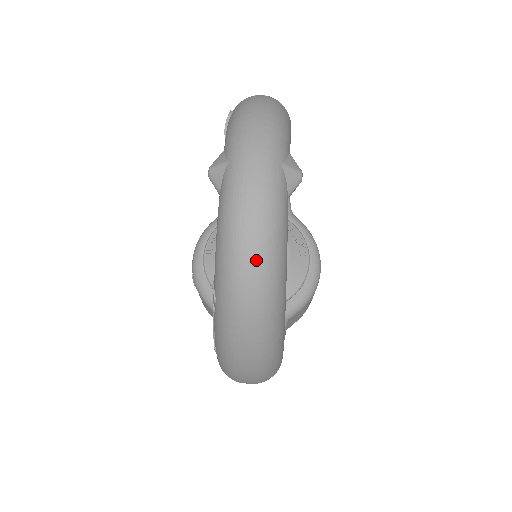
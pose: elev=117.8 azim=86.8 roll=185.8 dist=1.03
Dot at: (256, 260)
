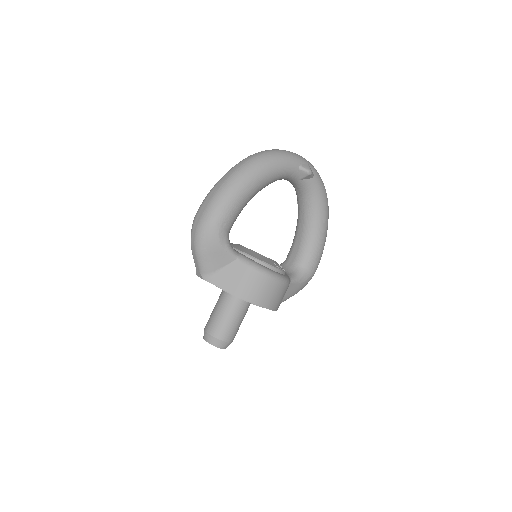
Dot at: (271, 151)
